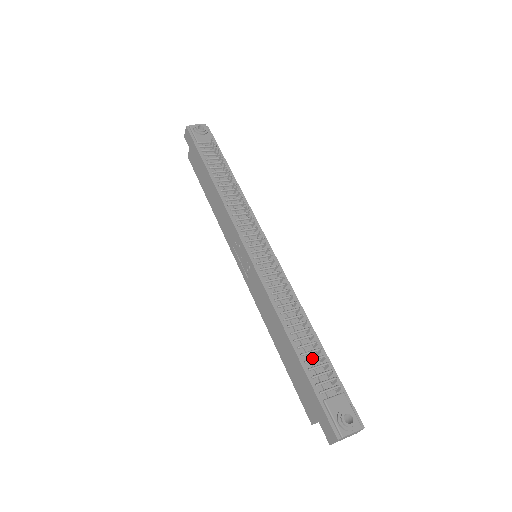
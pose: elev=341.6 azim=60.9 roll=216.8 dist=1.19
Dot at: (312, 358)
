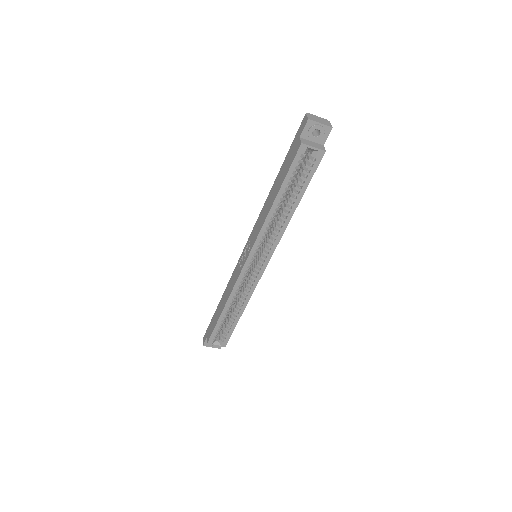
Dot at: occluded
